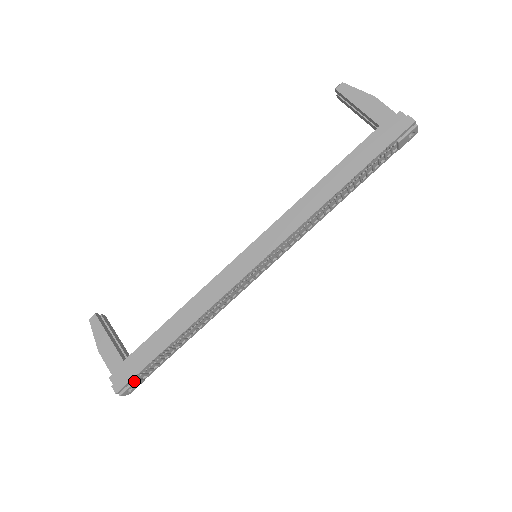
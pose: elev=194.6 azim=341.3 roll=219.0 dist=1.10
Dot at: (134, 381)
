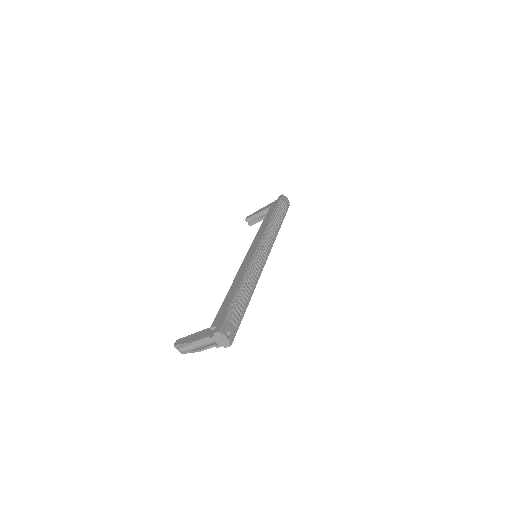
Dot at: (227, 322)
